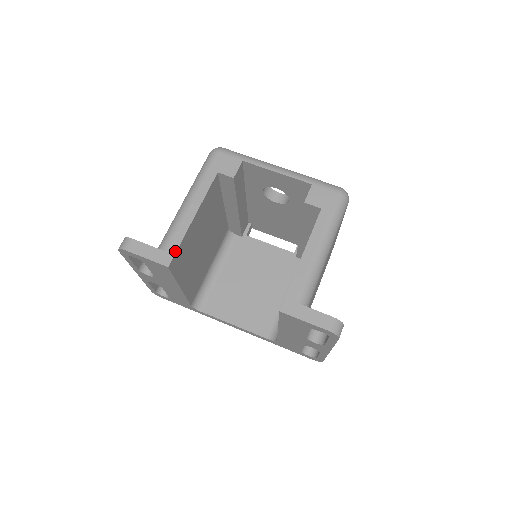
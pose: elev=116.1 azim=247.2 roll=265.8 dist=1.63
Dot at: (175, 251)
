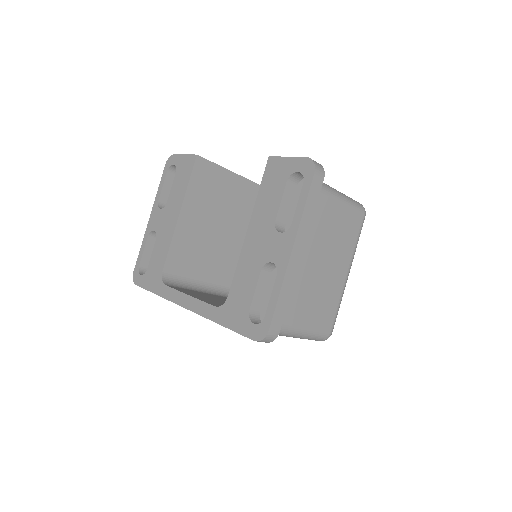
Dot at: (208, 160)
